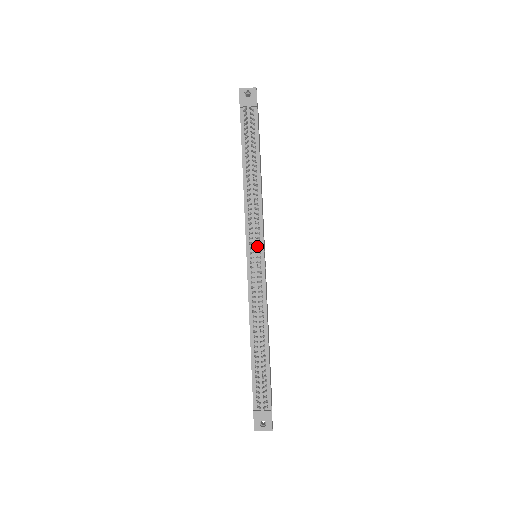
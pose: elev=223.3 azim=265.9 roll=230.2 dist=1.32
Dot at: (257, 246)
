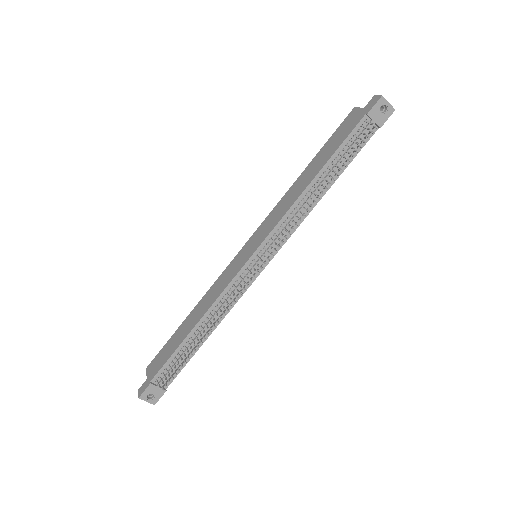
Dot at: (268, 254)
